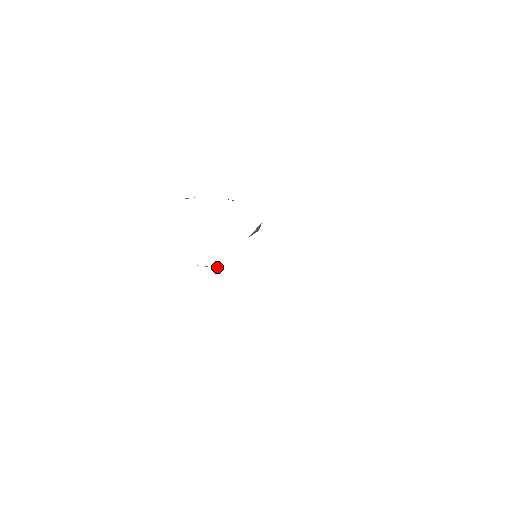
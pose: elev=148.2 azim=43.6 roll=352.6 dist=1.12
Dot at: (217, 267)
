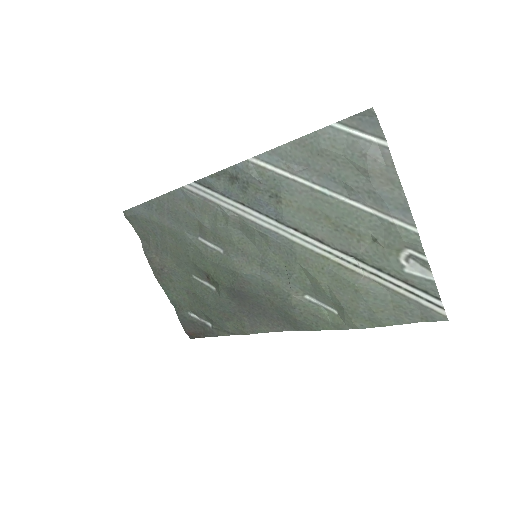
Dot at: (237, 215)
